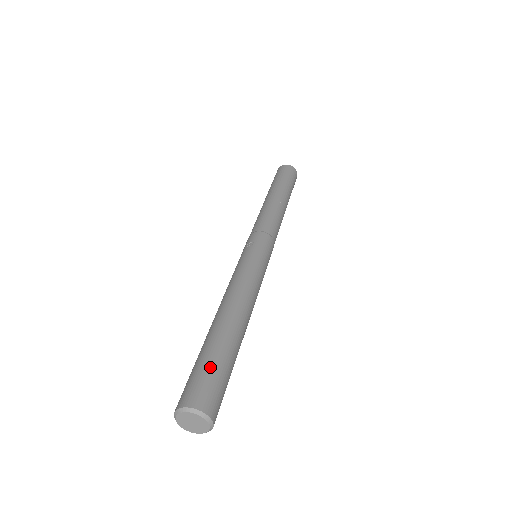
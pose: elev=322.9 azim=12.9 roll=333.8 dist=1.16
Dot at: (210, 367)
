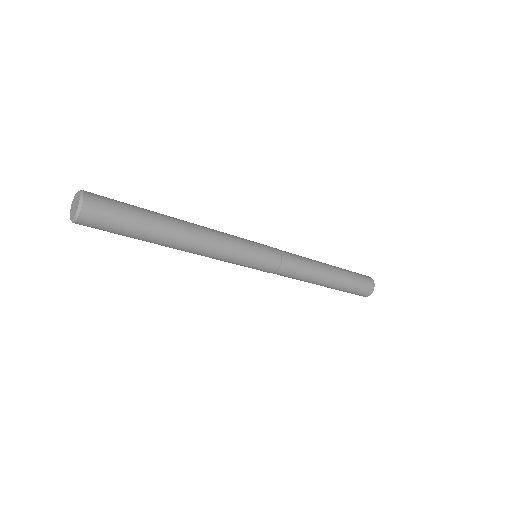
Dot at: occluded
